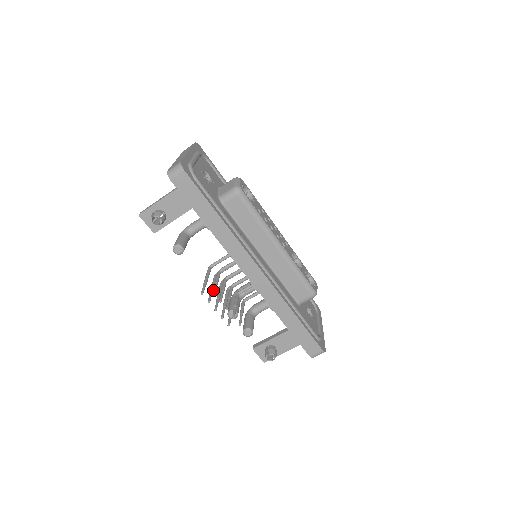
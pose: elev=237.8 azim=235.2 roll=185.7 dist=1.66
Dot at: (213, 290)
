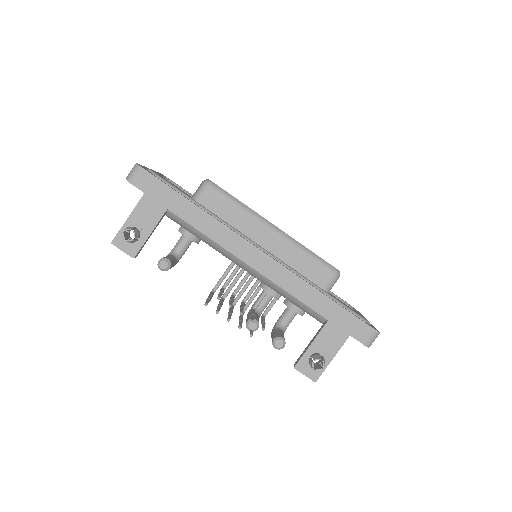
Dot at: occluded
